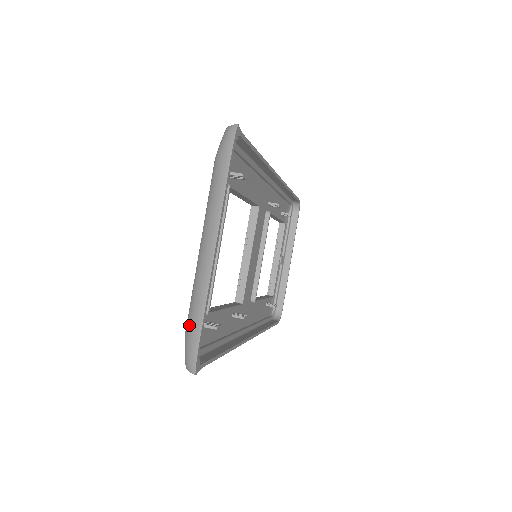
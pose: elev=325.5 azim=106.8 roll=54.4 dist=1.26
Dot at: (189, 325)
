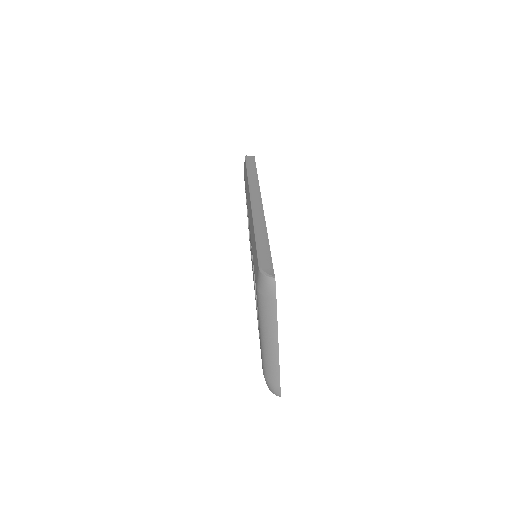
Dot at: (269, 377)
